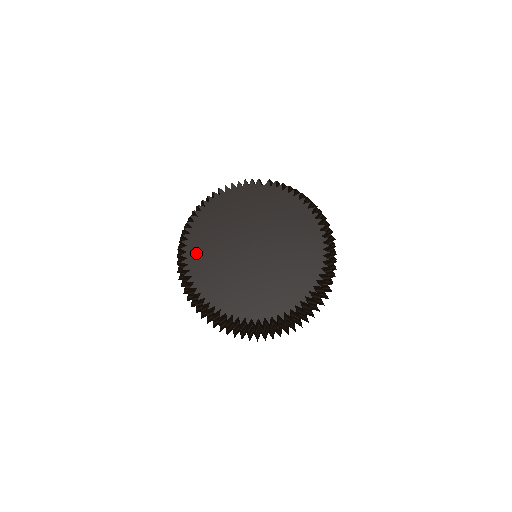
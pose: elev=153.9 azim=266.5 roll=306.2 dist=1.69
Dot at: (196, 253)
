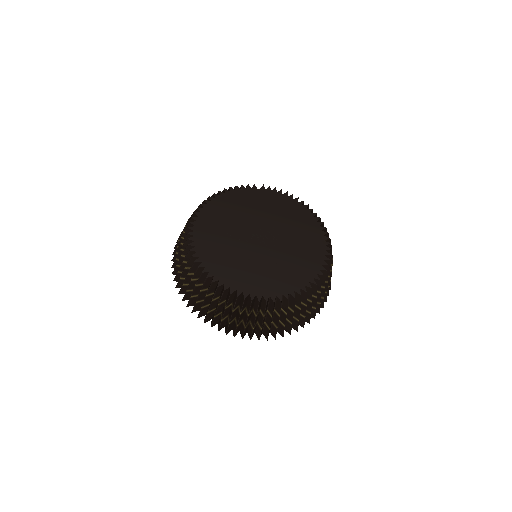
Dot at: (204, 242)
